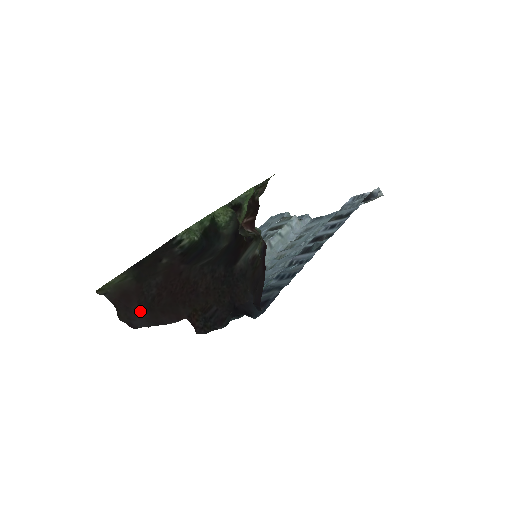
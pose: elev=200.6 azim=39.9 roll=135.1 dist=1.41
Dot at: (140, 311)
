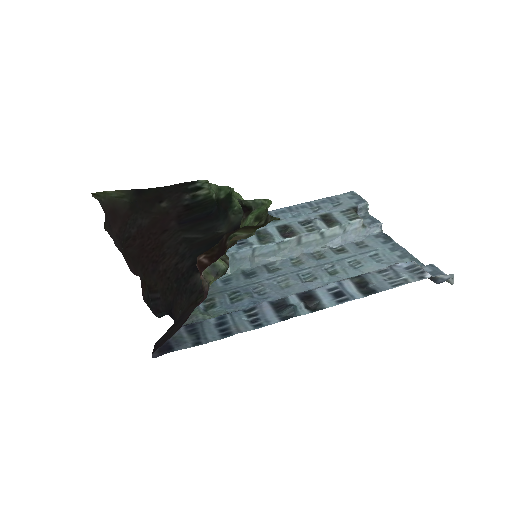
Dot at: (116, 238)
